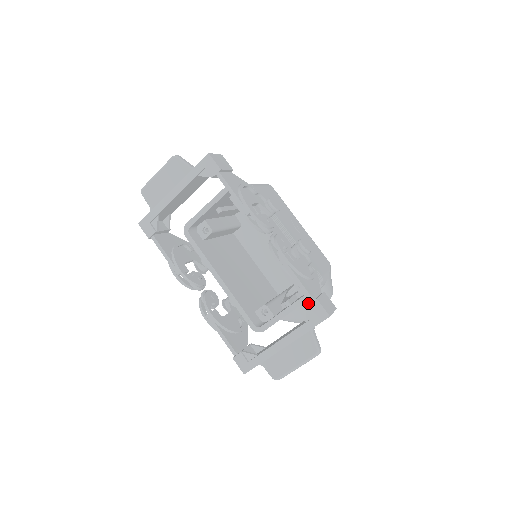
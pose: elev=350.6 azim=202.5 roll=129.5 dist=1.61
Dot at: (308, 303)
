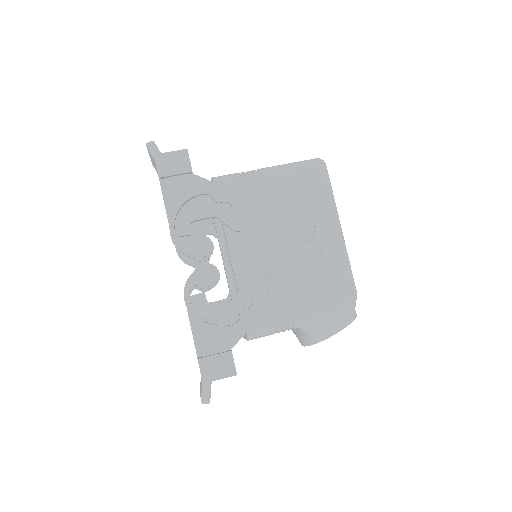
Dot at: (296, 331)
